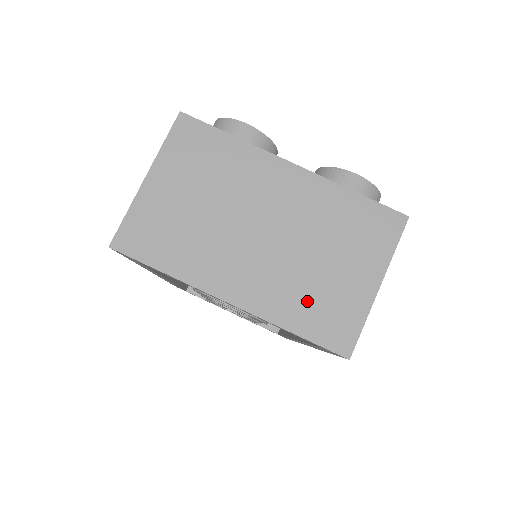
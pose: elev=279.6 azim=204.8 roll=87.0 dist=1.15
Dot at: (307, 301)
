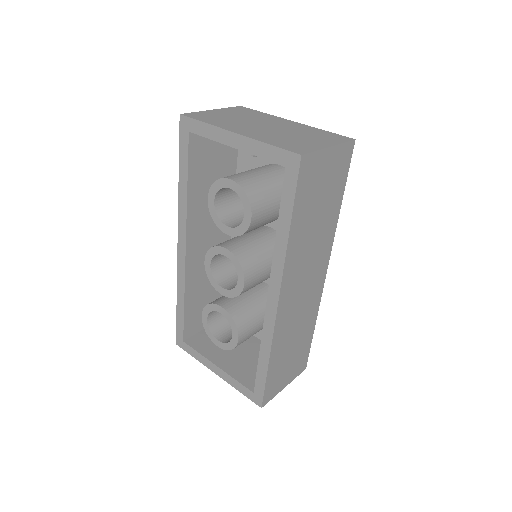
Dot at: (282, 141)
